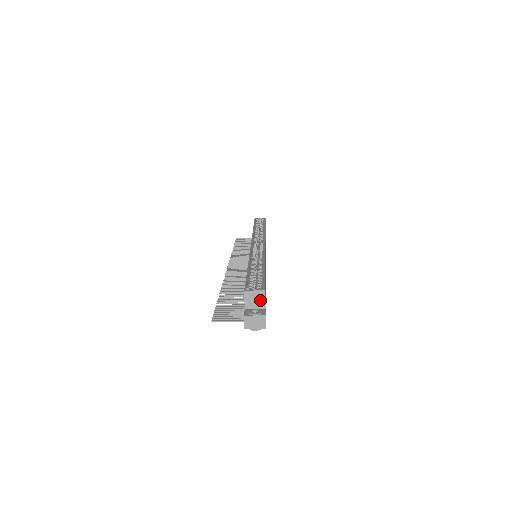
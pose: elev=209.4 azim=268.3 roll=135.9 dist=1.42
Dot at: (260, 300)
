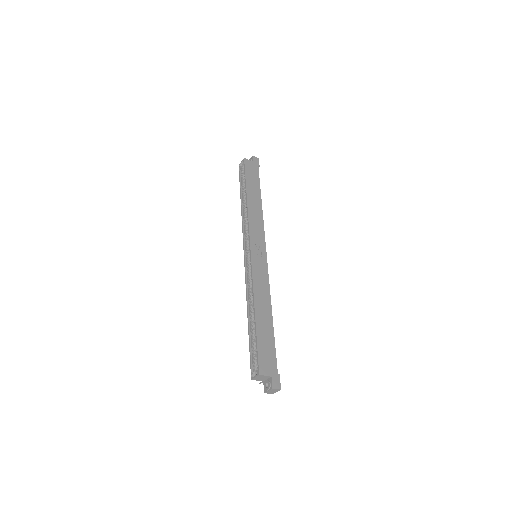
Dot at: (263, 377)
